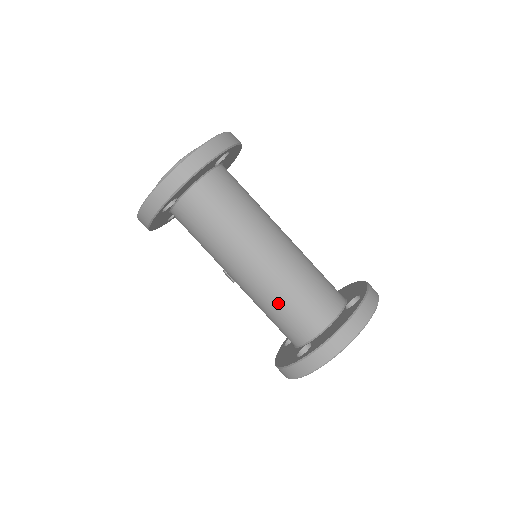
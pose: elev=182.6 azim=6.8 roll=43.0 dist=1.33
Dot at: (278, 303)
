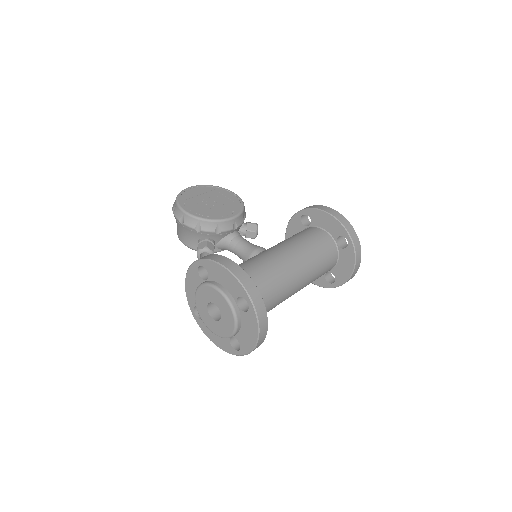
Dot at: occluded
